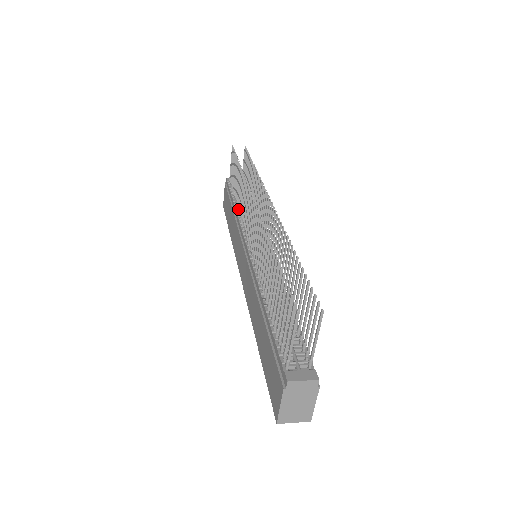
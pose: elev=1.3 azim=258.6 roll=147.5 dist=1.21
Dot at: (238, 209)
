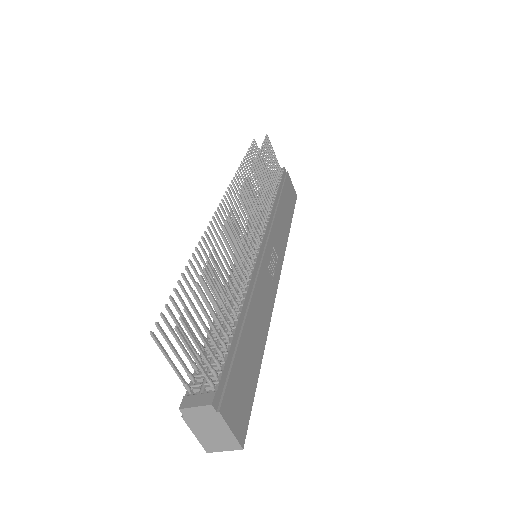
Dot at: occluded
